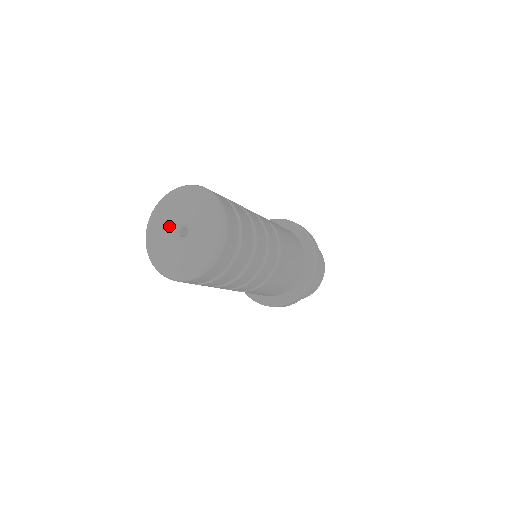
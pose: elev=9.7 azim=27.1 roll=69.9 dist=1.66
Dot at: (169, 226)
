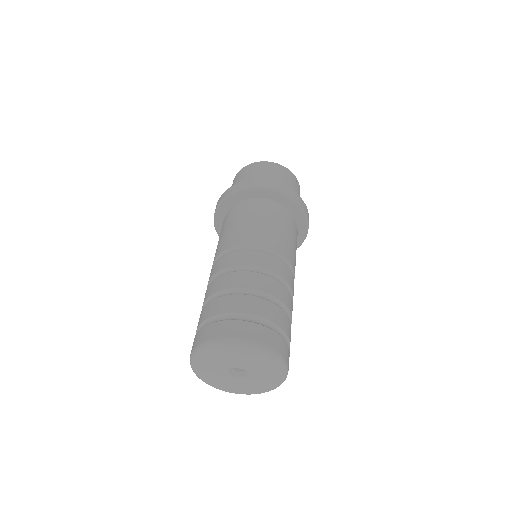
Dot at: (221, 371)
